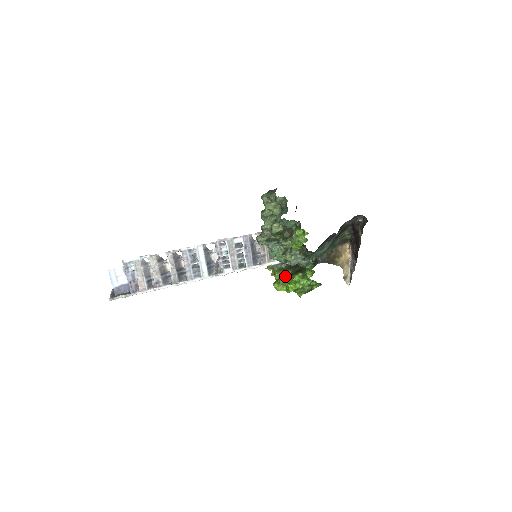
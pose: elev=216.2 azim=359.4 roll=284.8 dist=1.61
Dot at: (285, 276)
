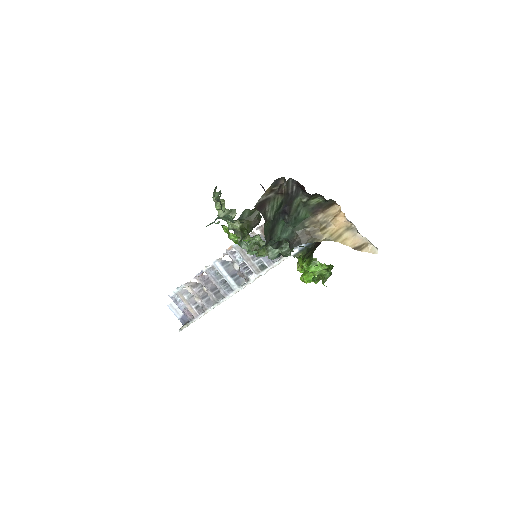
Dot at: occluded
